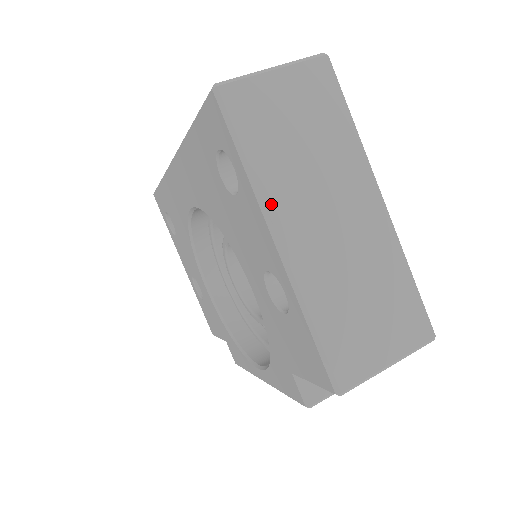
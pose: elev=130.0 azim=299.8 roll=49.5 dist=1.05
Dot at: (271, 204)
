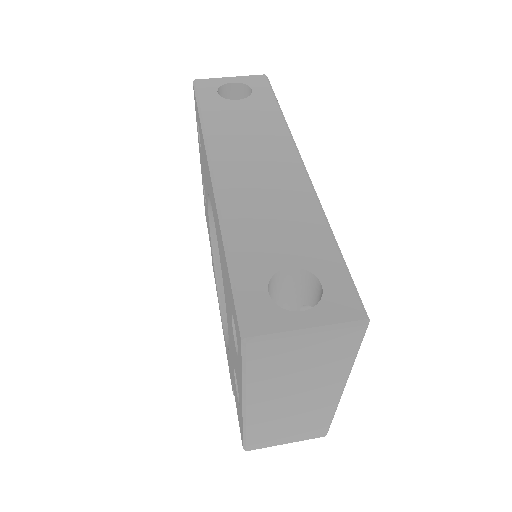
Dot at: (251, 395)
